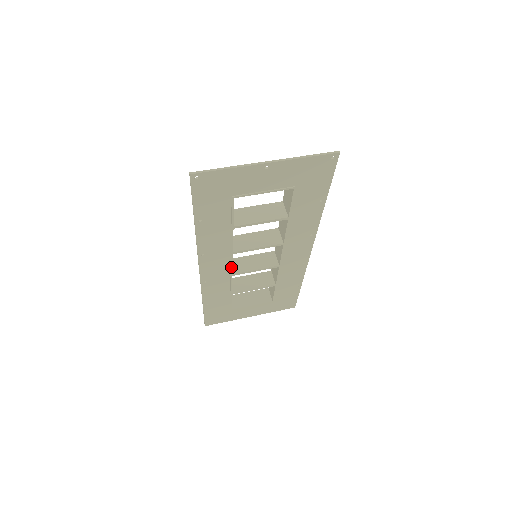
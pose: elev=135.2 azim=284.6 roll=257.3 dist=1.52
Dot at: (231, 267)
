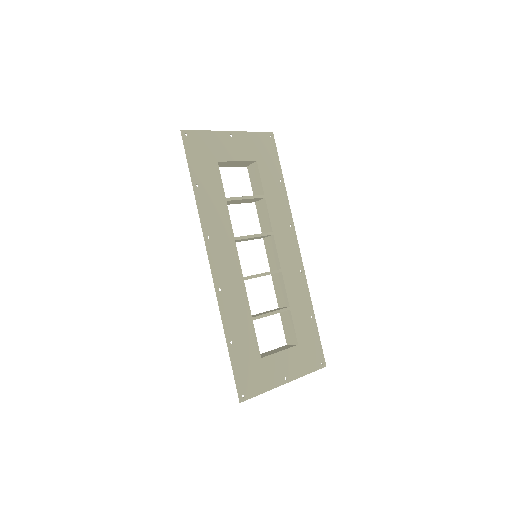
Dot at: (239, 264)
